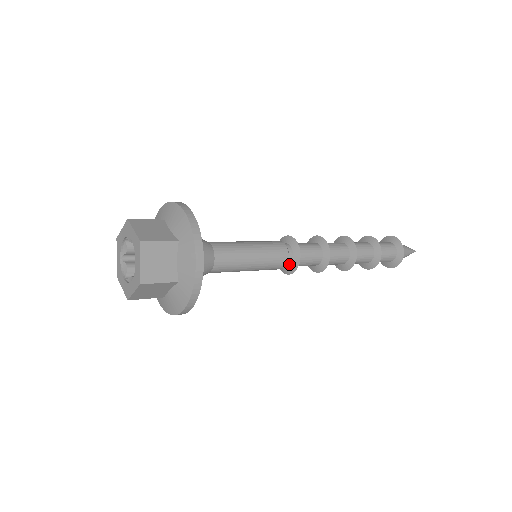
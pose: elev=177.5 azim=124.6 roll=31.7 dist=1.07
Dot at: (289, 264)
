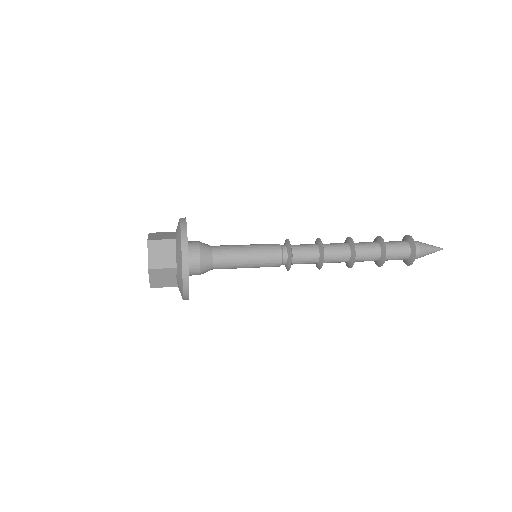
Dot at: (284, 264)
